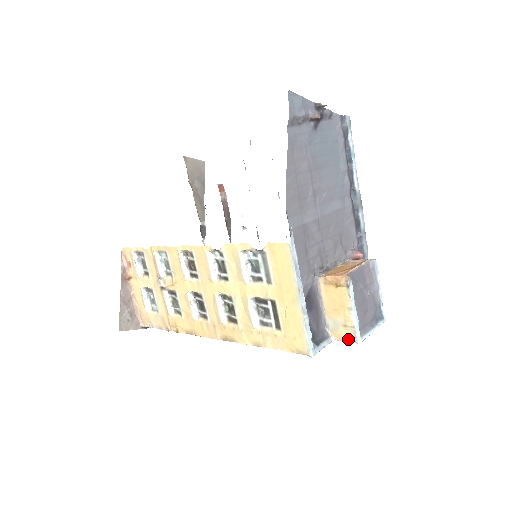
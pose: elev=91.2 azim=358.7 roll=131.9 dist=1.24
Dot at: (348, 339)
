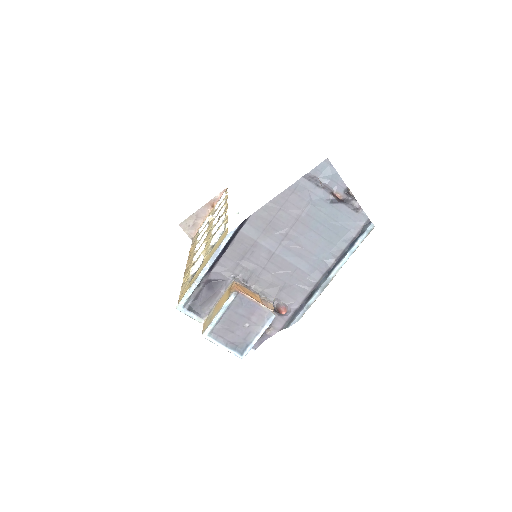
Dot at: (204, 329)
